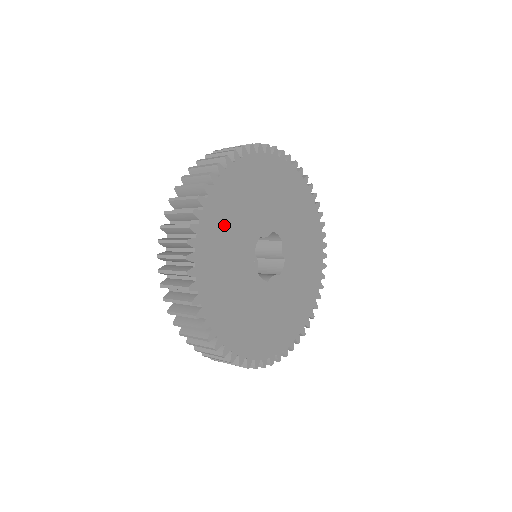
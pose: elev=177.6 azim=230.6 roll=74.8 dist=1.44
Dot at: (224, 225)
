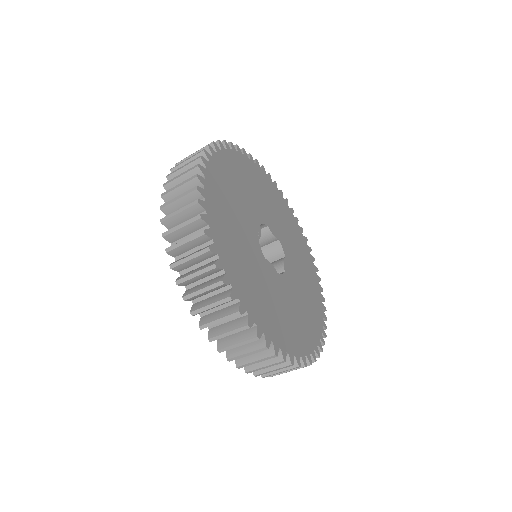
Dot at: (242, 178)
